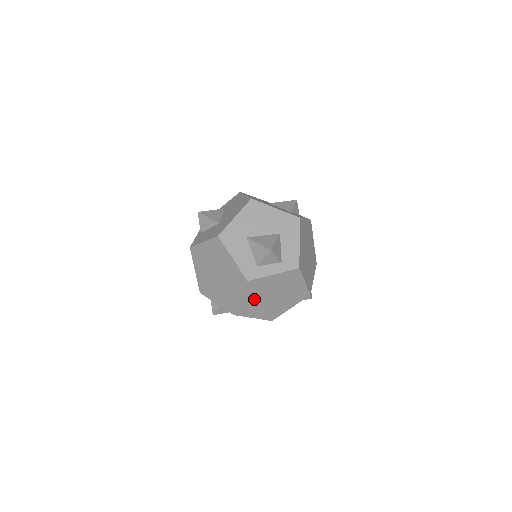
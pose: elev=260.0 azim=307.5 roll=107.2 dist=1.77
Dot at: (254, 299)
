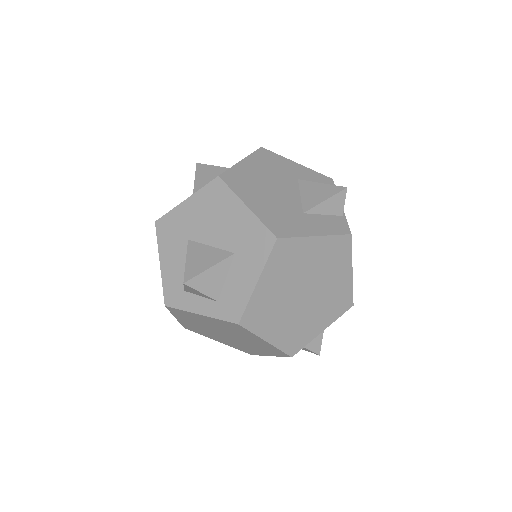
Dot at: (198, 326)
